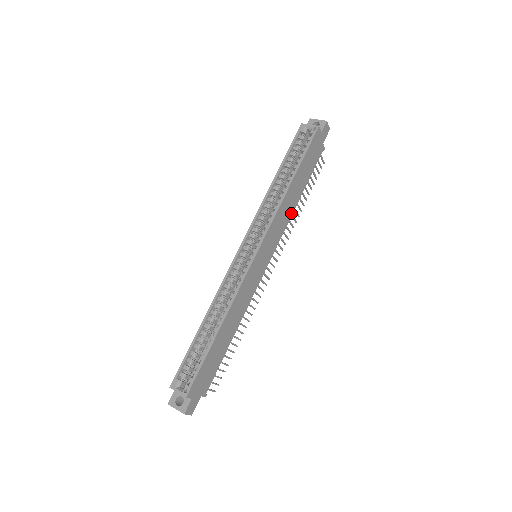
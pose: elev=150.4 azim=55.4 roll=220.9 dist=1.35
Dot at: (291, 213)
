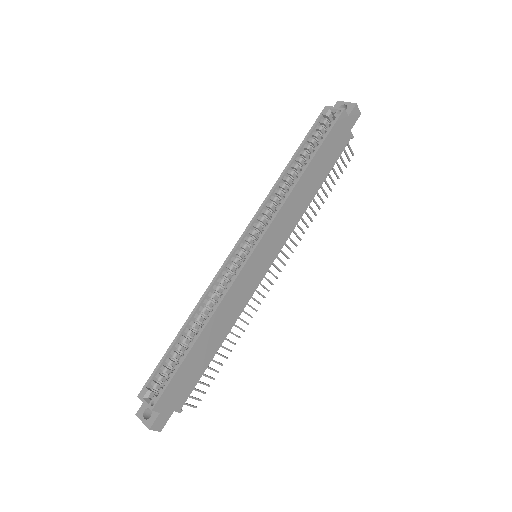
Dot at: (304, 209)
